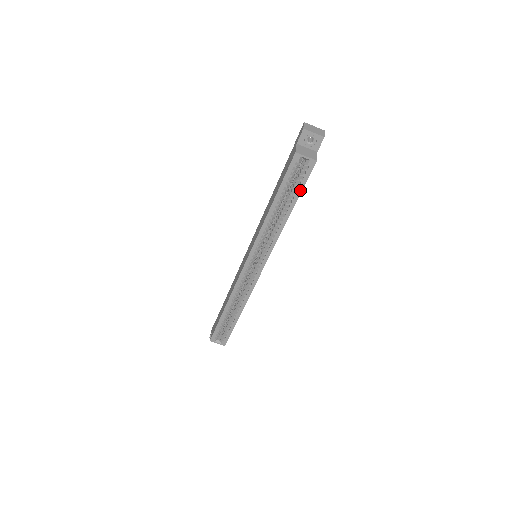
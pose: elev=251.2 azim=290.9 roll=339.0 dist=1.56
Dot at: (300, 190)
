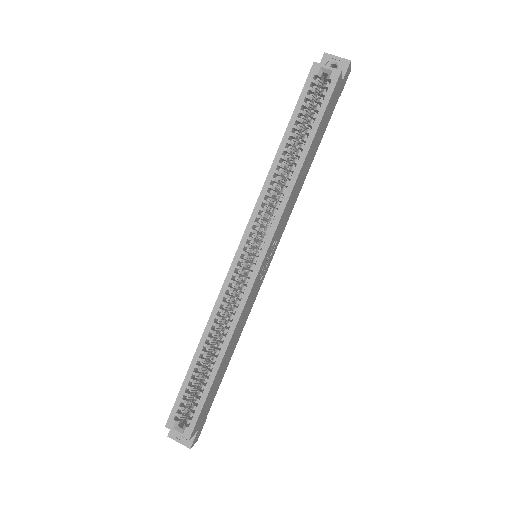
Dot at: (320, 116)
